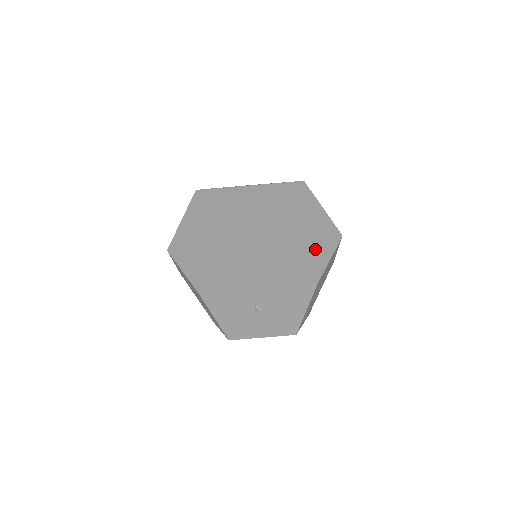
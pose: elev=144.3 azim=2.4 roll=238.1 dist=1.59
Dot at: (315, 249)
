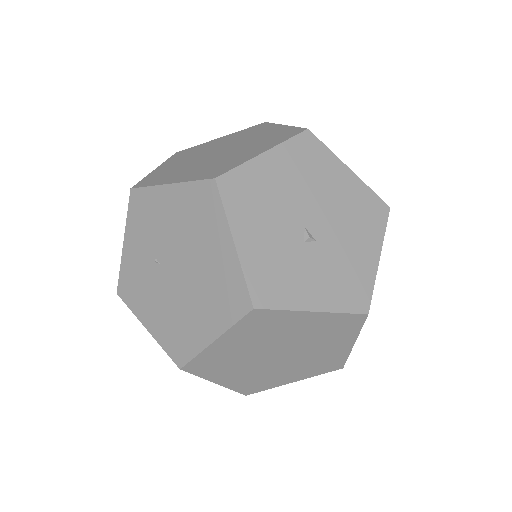
Dot at: occluded
